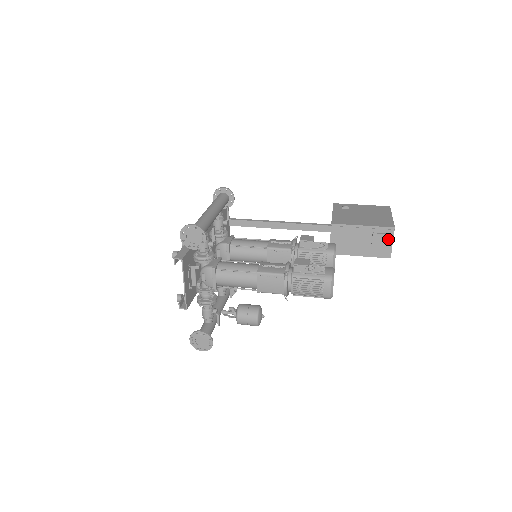
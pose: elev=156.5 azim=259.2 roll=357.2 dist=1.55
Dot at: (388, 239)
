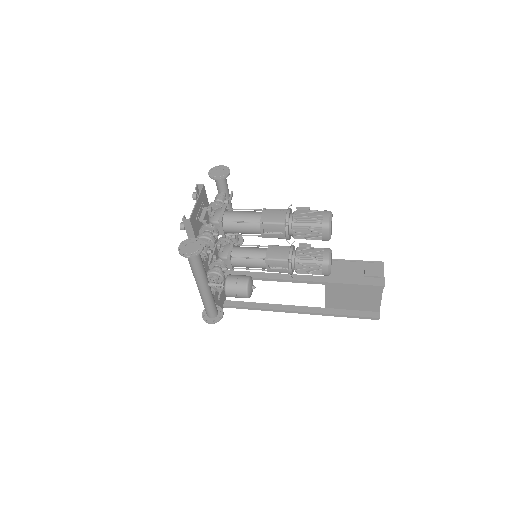
Dot at: (379, 269)
